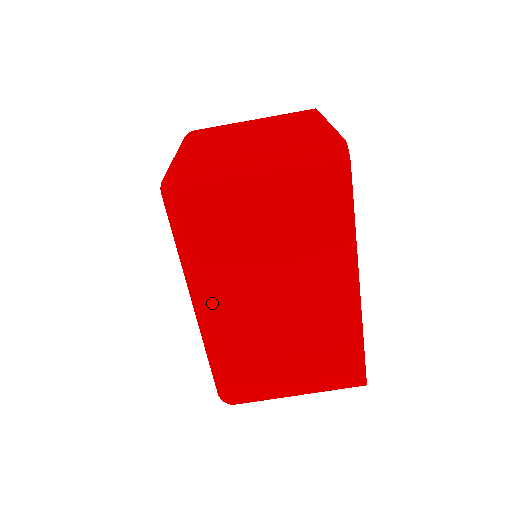
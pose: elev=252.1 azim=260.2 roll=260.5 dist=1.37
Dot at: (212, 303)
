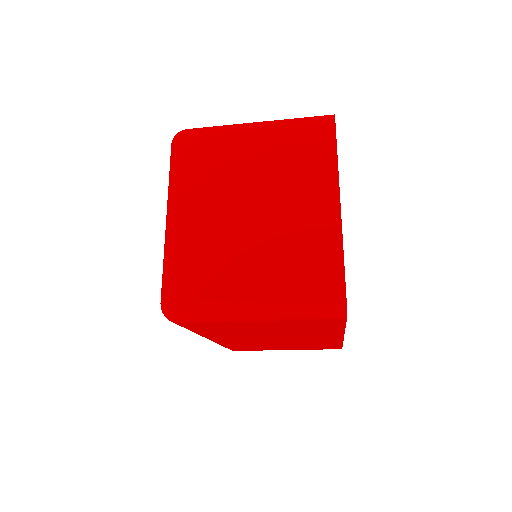
Dot at: (216, 339)
